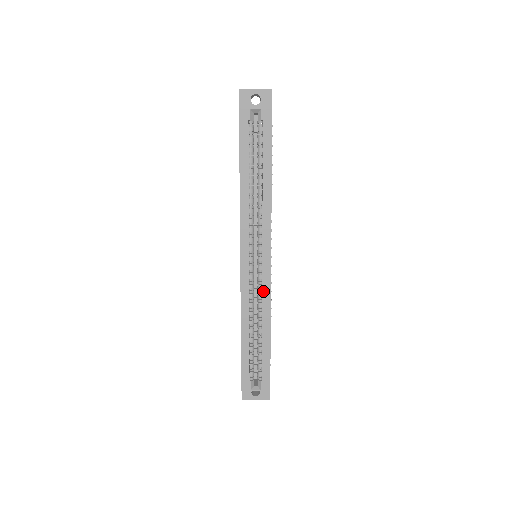
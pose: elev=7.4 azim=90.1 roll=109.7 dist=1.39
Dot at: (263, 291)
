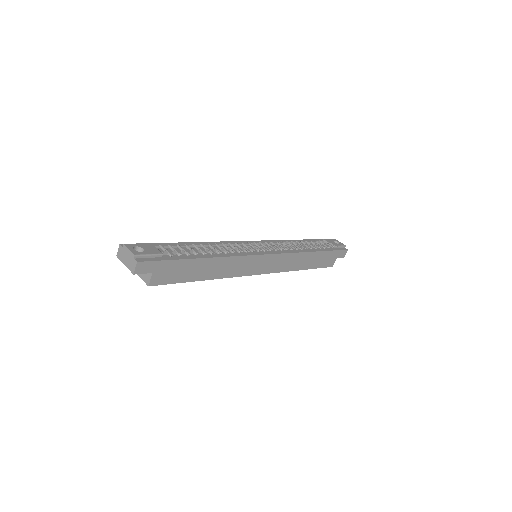
Dot at: occluded
